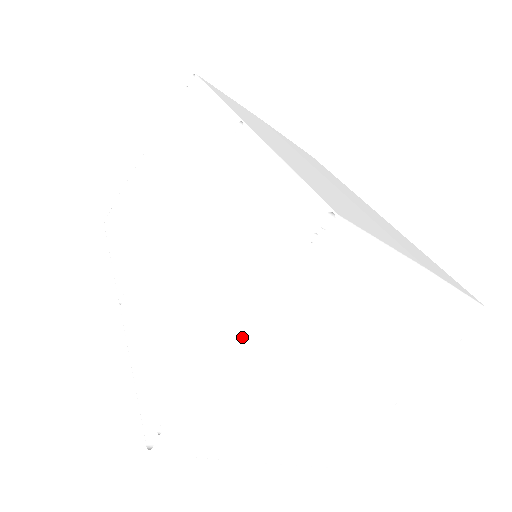
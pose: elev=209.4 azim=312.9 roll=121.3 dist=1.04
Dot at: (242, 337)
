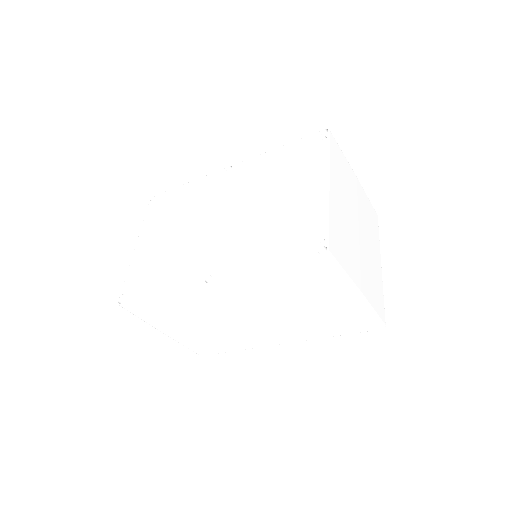
Dot at: (328, 178)
